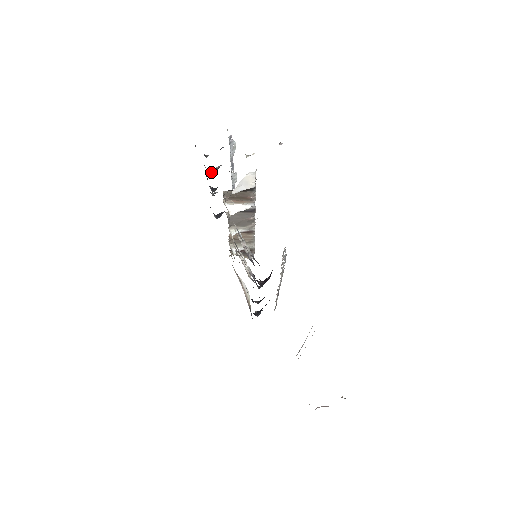
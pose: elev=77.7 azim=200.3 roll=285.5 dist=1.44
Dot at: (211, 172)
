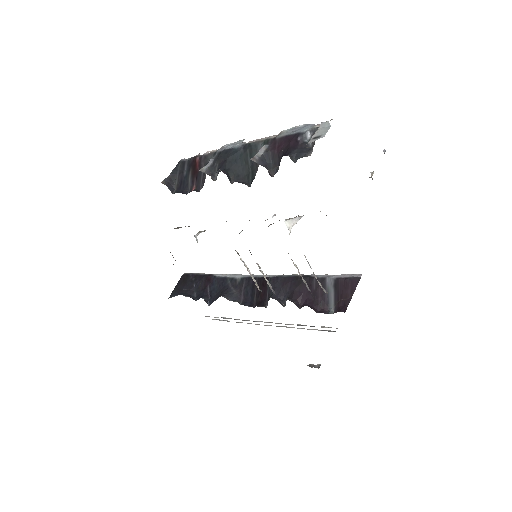
Dot at: (268, 170)
